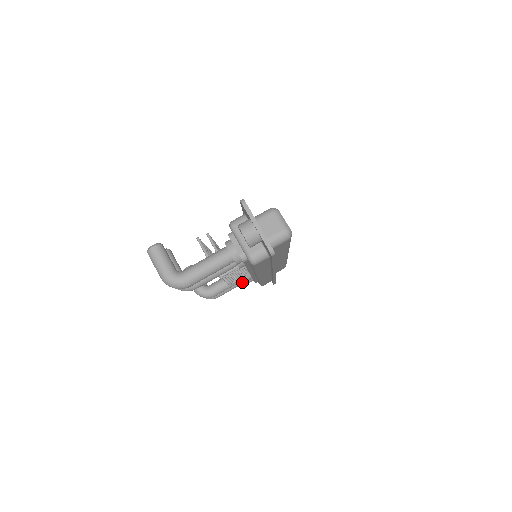
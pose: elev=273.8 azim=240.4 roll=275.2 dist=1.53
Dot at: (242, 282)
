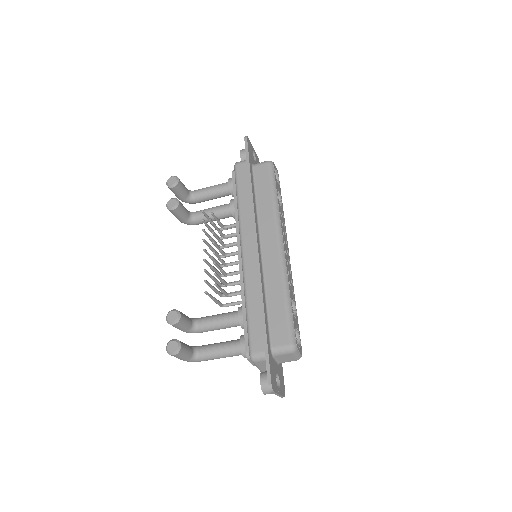
Dot at: (227, 195)
